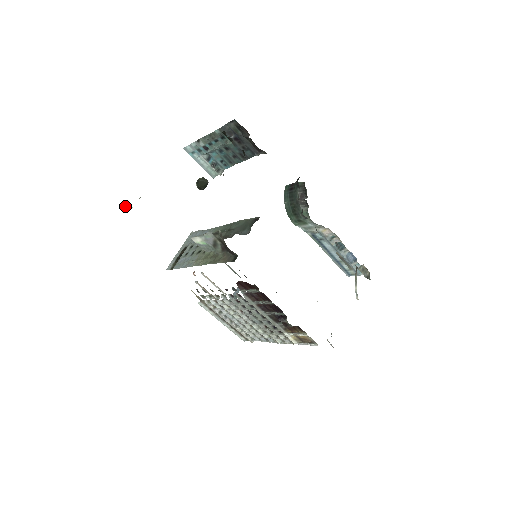
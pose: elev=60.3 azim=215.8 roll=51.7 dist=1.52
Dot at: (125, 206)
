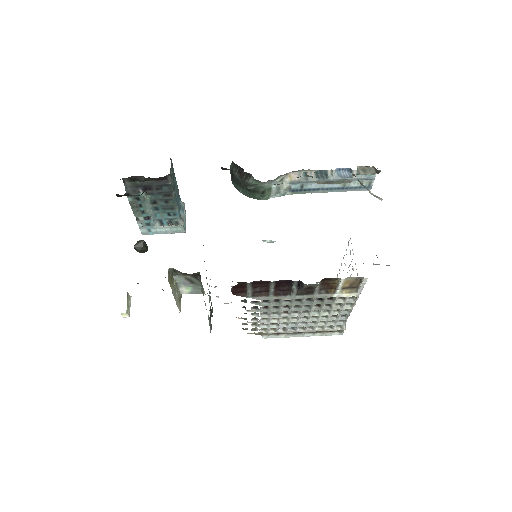
Dot at: occluded
